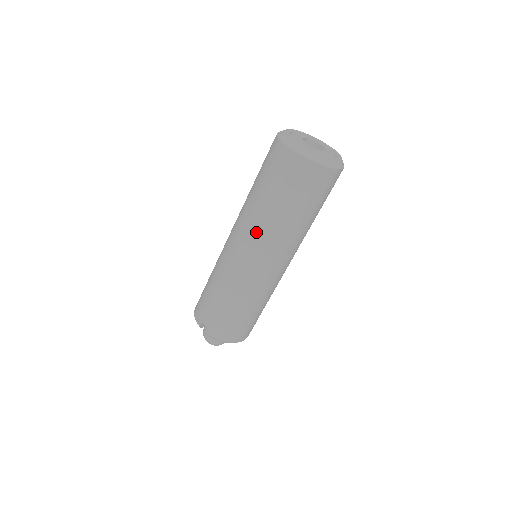
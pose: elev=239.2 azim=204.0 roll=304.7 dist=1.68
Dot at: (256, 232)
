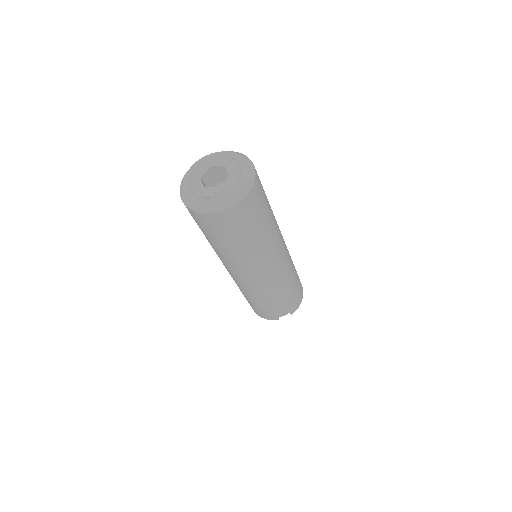
Dot at: (257, 261)
